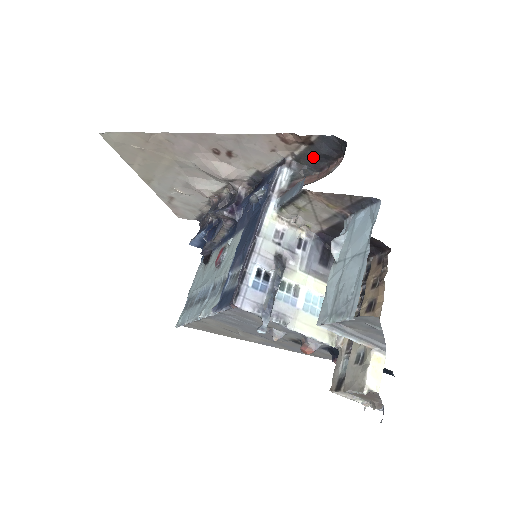
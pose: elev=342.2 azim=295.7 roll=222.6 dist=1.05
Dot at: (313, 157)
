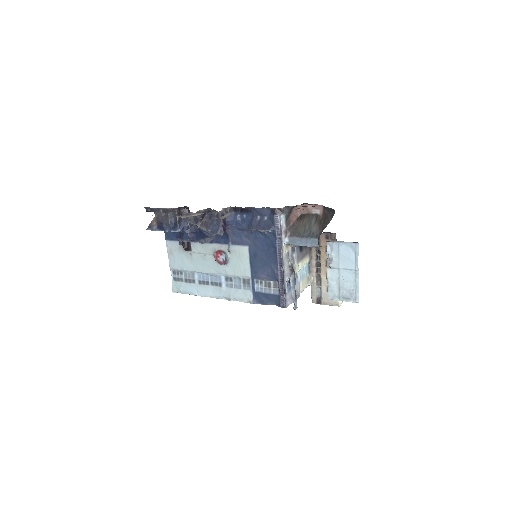
Dot at: occluded
